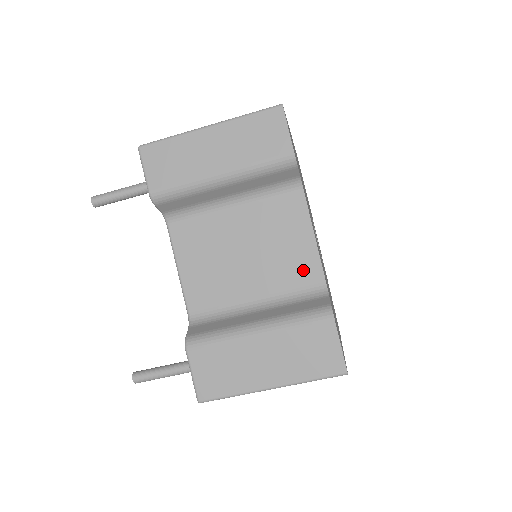
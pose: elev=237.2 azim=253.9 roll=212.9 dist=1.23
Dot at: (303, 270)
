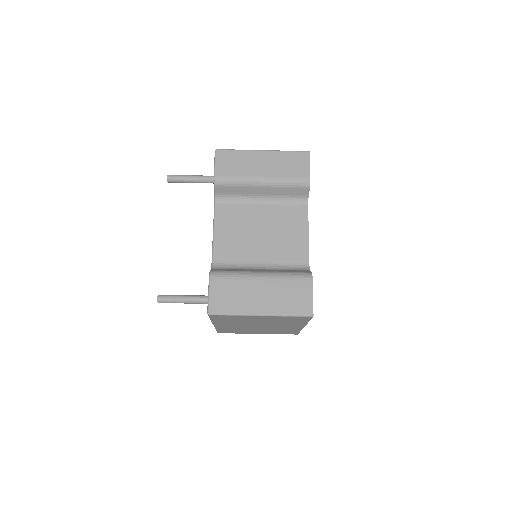
Dot at: (296, 253)
